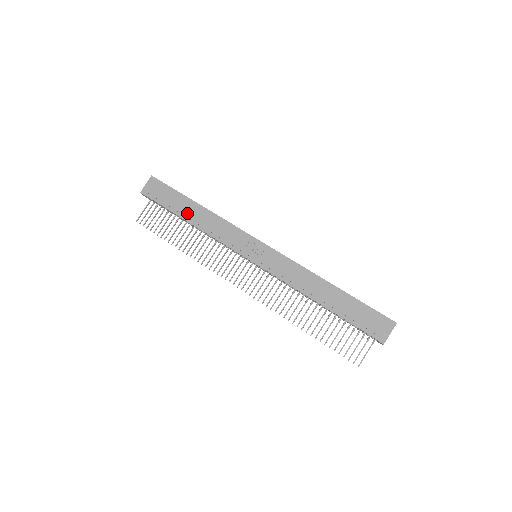
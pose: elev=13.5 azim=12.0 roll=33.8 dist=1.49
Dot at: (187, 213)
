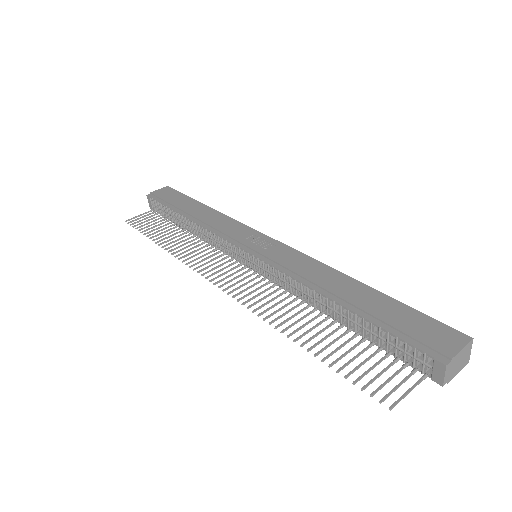
Dot at: (189, 210)
